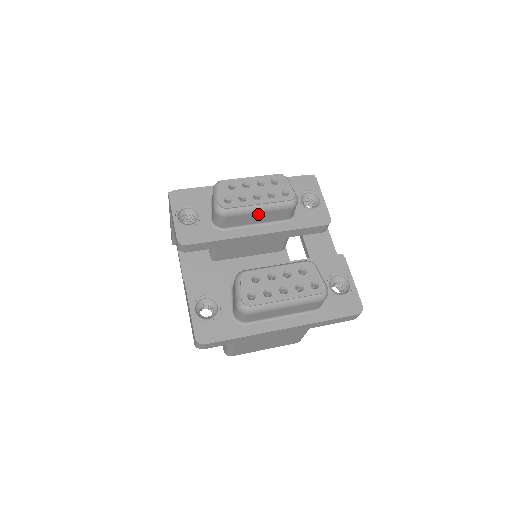
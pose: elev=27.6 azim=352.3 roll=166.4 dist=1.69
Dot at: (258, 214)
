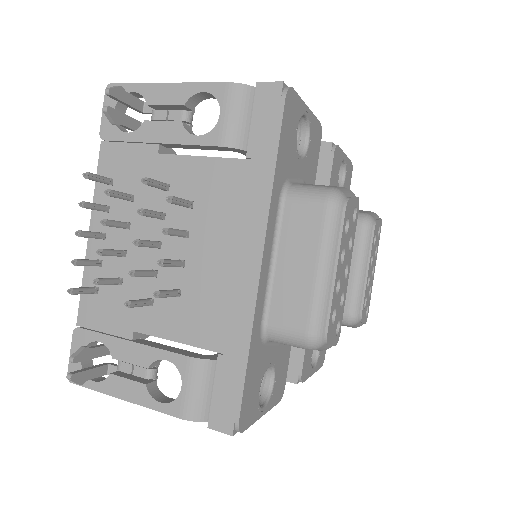
Dot at: occluded
